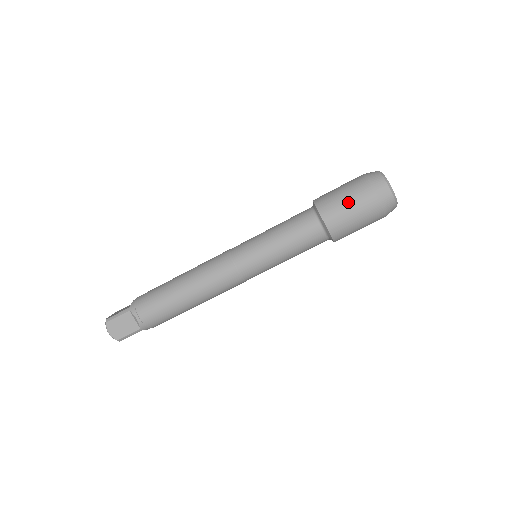
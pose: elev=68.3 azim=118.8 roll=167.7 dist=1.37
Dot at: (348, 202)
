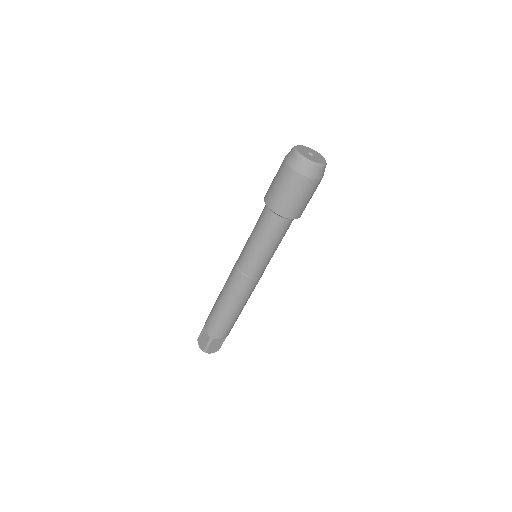
Dot at: (298, 198)
